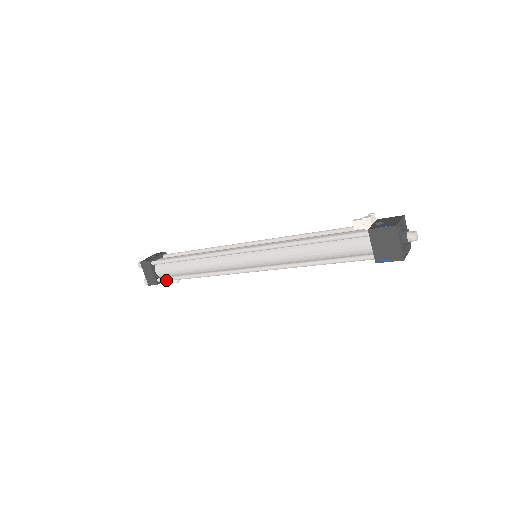
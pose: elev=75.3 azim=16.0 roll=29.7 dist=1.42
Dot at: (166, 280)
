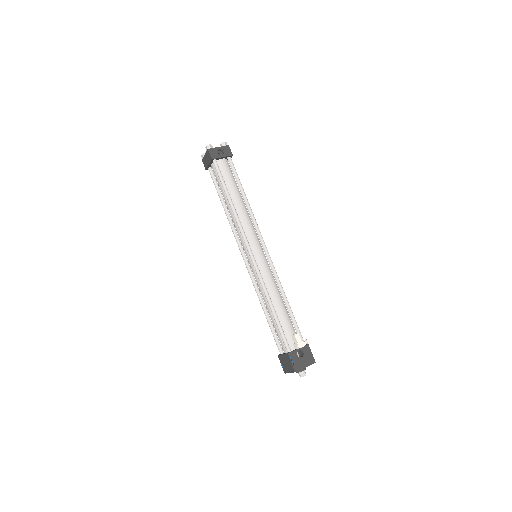
Dot at: (212, 177)
